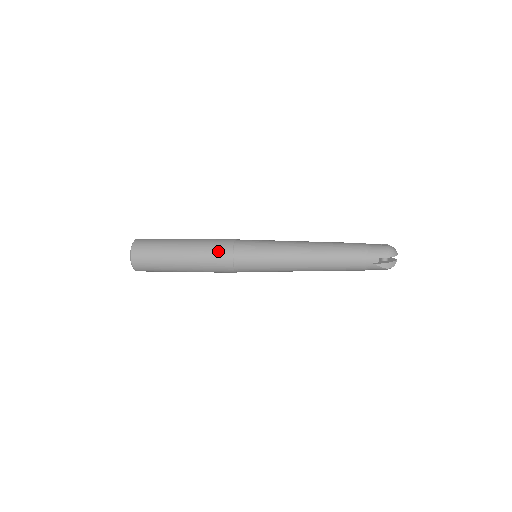
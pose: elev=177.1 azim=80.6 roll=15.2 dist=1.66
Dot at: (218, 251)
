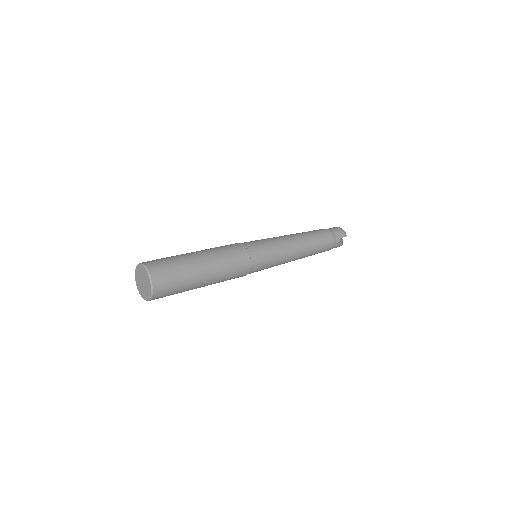
Dot at: (237, 258)
